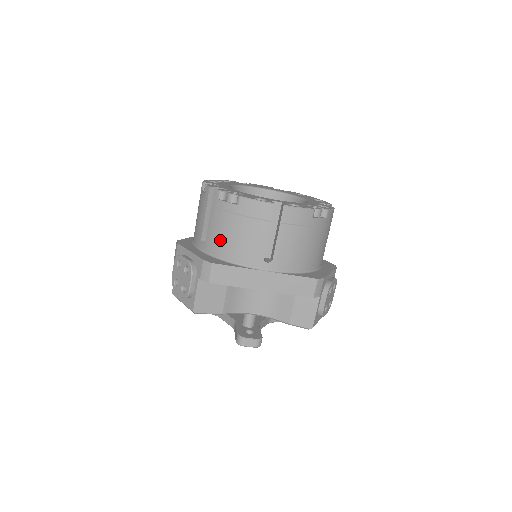
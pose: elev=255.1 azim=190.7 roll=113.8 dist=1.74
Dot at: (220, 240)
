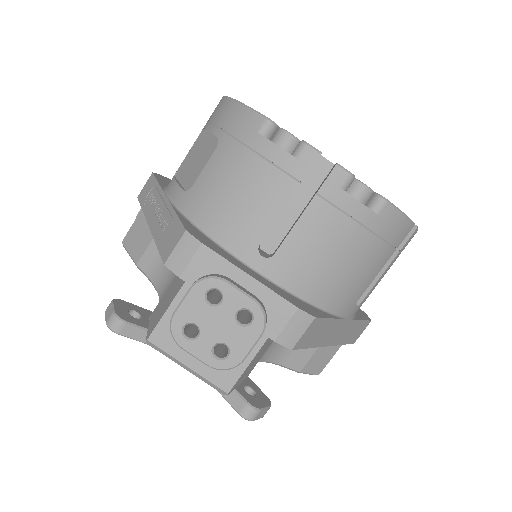
Dot at: (314, 265)
